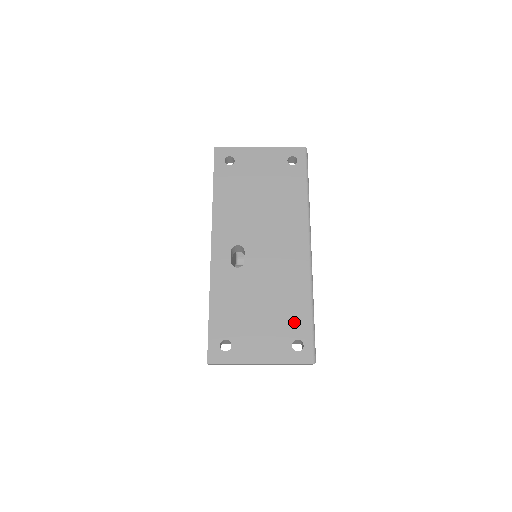
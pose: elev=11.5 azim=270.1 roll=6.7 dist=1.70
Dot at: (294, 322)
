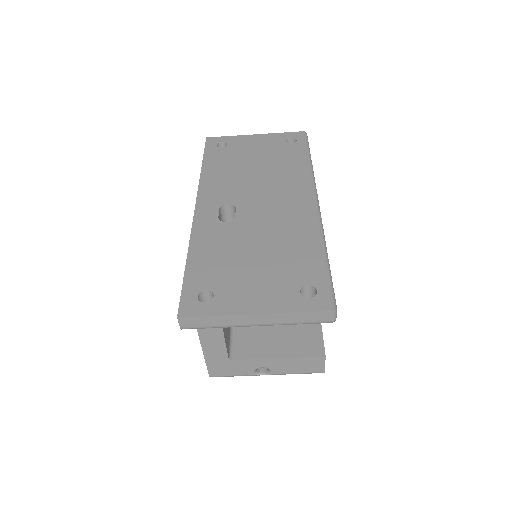
Dot at: (301, 268)
